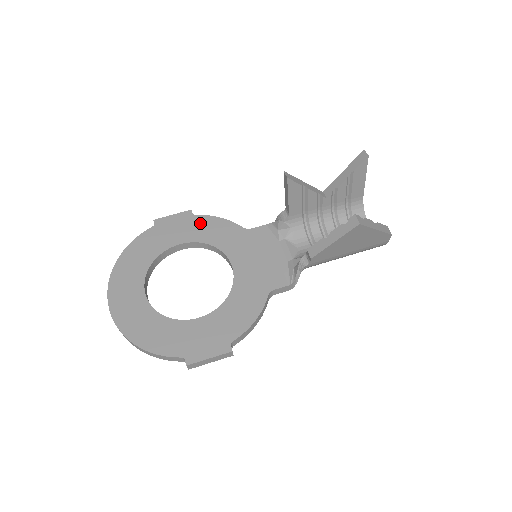
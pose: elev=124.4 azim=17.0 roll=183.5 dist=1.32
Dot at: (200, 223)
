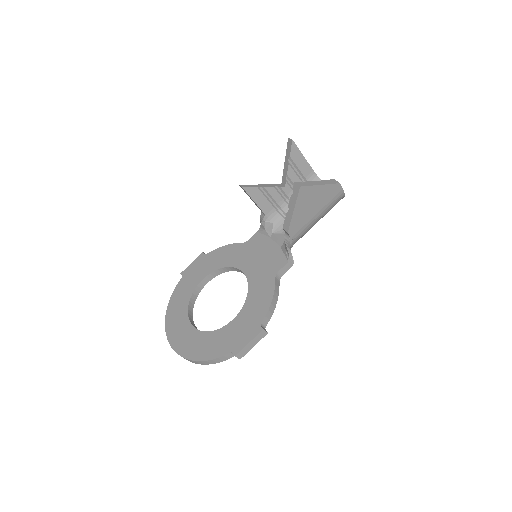
Dot at: (212, 257)
